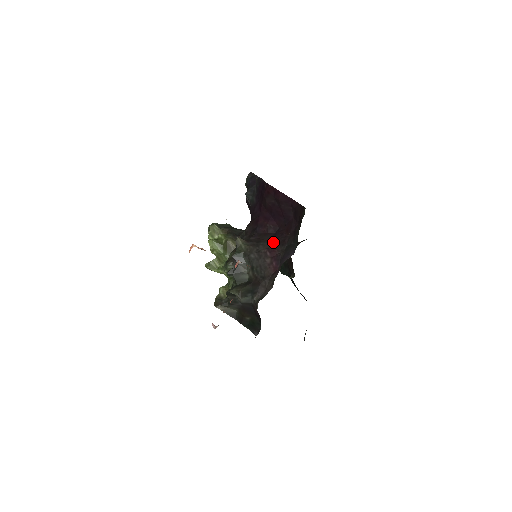
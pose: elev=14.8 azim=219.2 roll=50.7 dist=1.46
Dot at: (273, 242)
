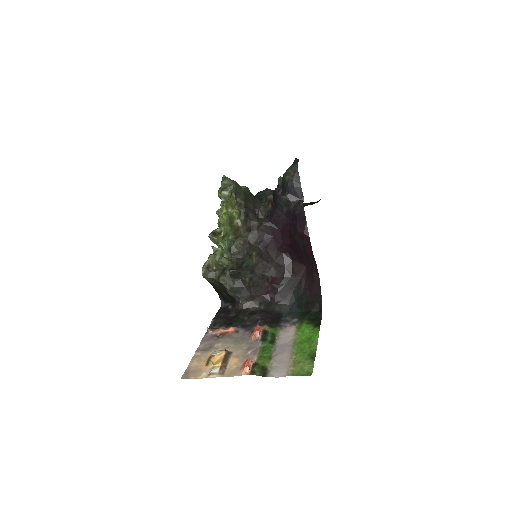
Dot at: (279, 272)
